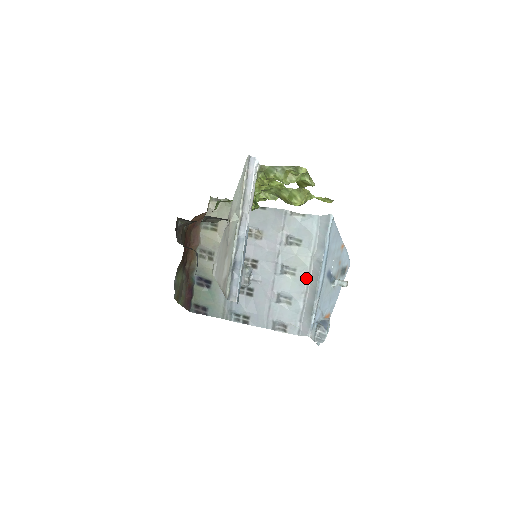
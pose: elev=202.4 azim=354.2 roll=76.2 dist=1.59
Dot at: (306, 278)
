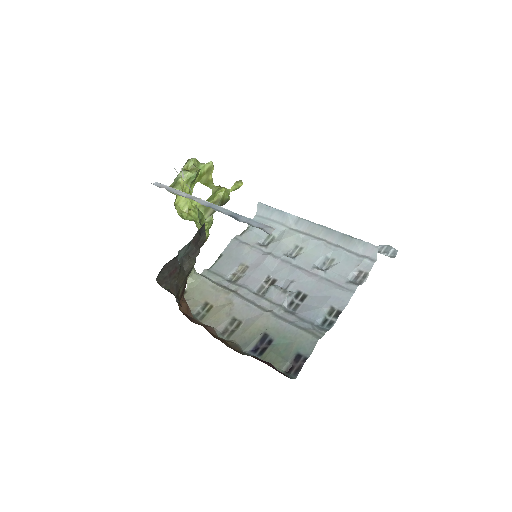
Dot at: (310, 238)
